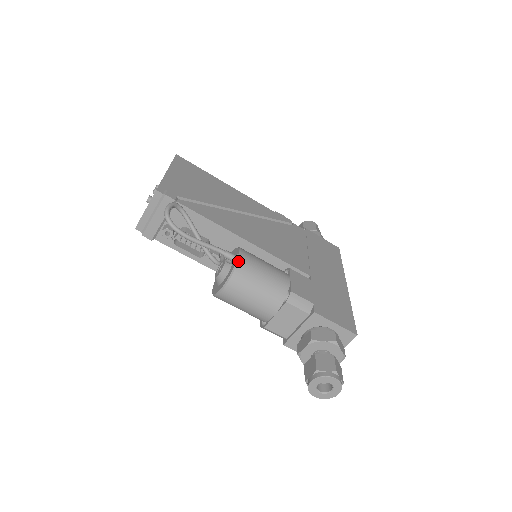
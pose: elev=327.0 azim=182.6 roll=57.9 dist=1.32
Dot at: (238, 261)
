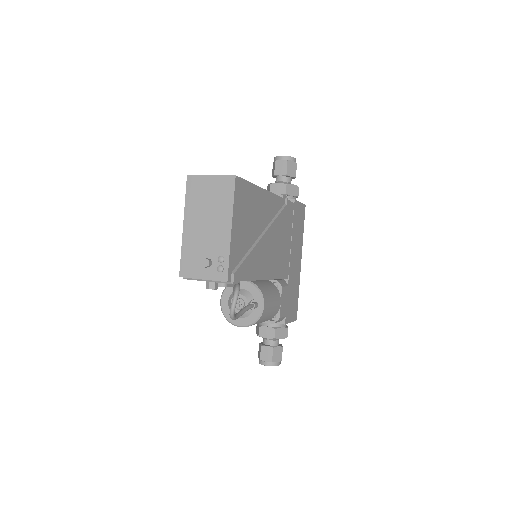
Dot at: (261, 316)
